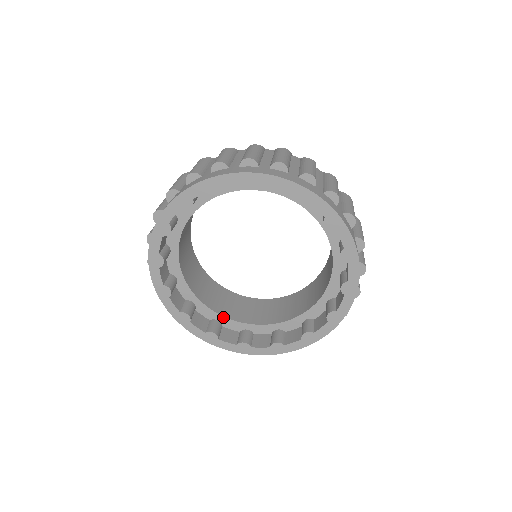
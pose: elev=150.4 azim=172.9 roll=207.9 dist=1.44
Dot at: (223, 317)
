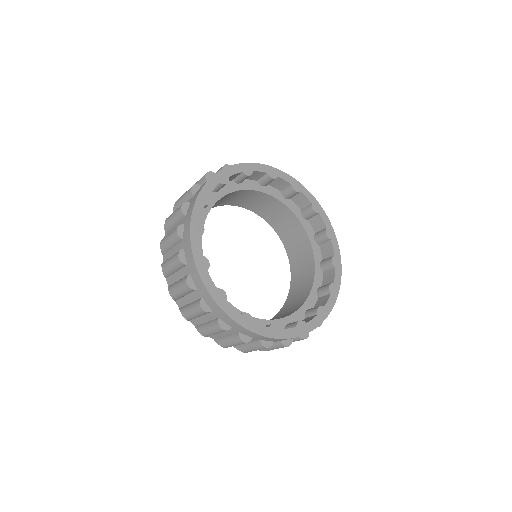
Dot at: occluded
